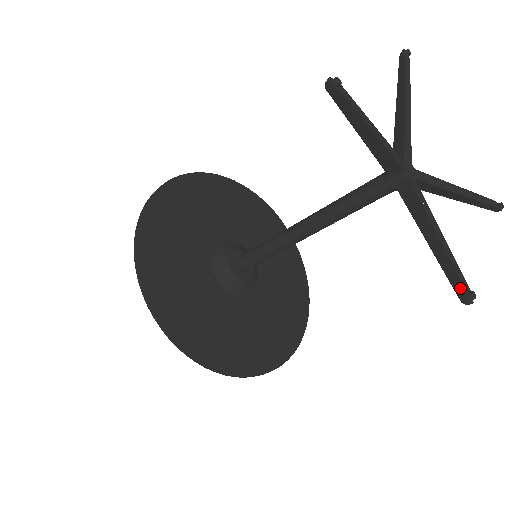
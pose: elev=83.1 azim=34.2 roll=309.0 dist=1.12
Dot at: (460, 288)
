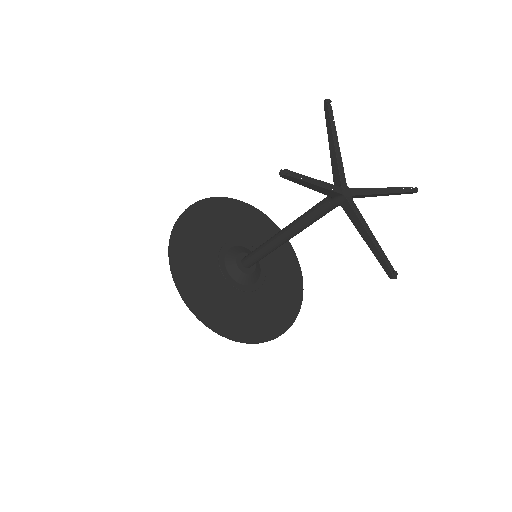
Dot at: (388, 270)
